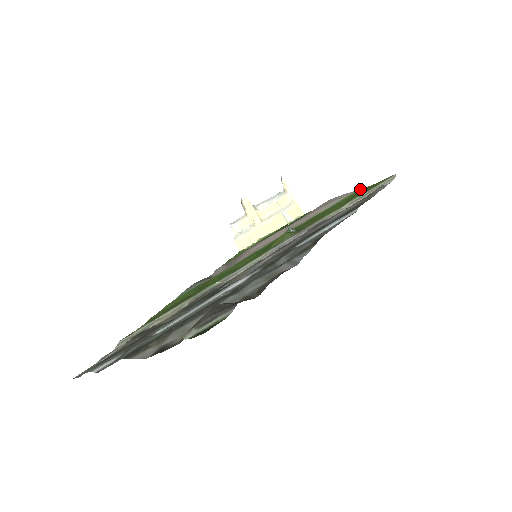
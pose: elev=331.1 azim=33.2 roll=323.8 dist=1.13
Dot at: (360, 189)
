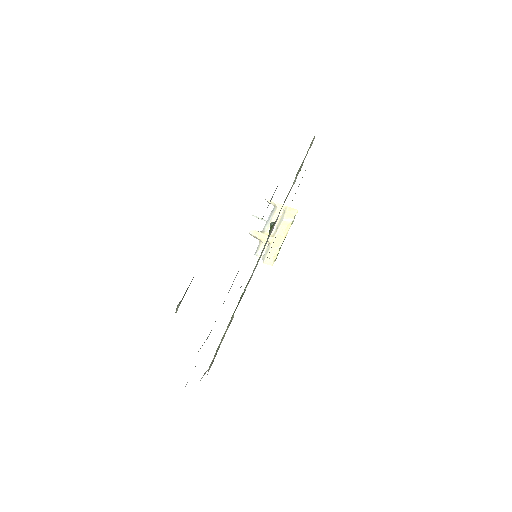
Dot at: occluded
